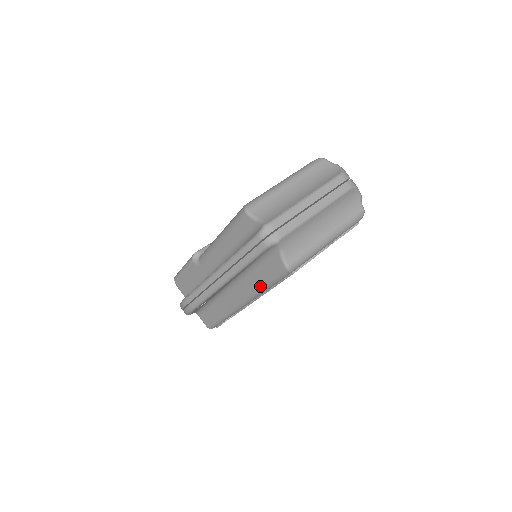
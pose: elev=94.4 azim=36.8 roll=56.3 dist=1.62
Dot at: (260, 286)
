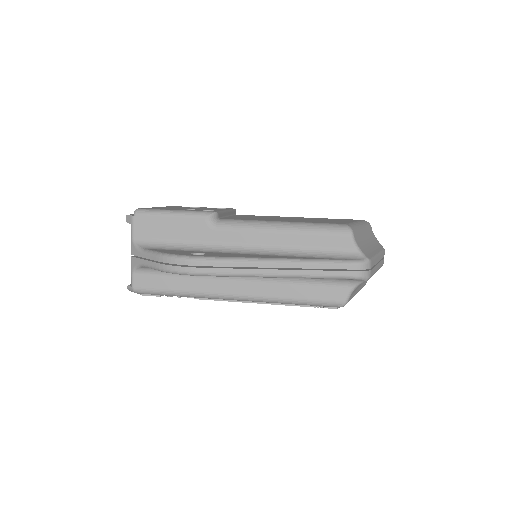
Dot at: (290, 298)
